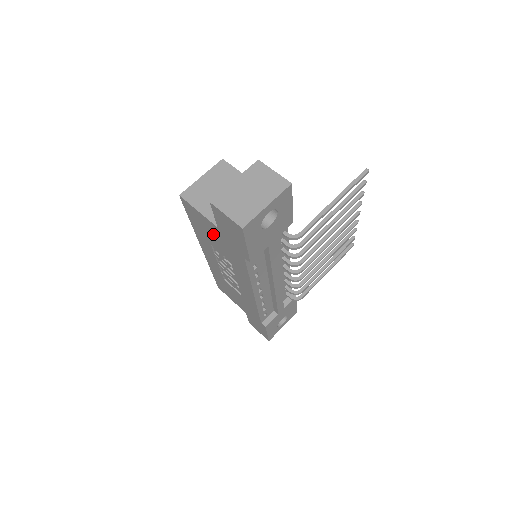
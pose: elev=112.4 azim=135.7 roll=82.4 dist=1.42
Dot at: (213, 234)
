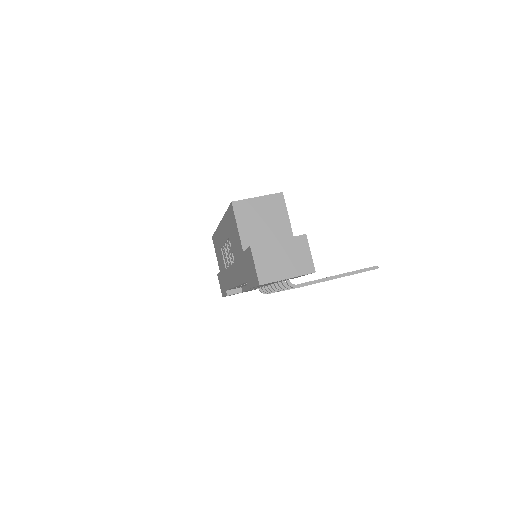
Dot at: (236, 243)
